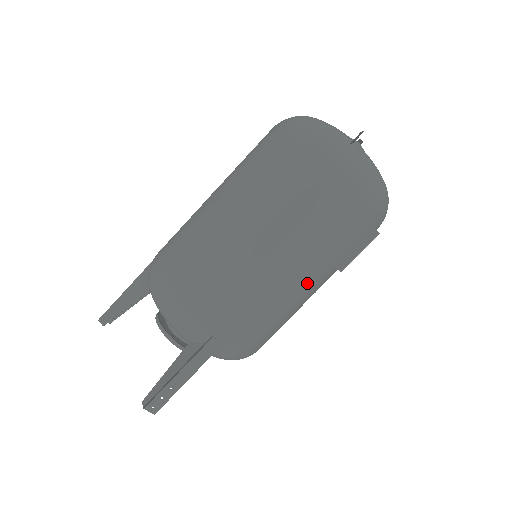
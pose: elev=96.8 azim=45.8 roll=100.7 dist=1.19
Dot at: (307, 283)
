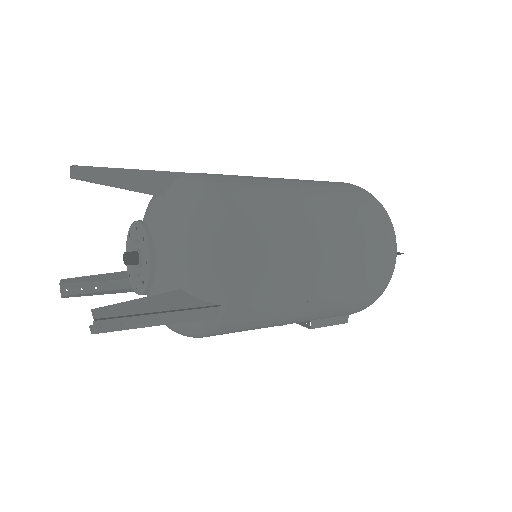
Dot at: (296, 319)
